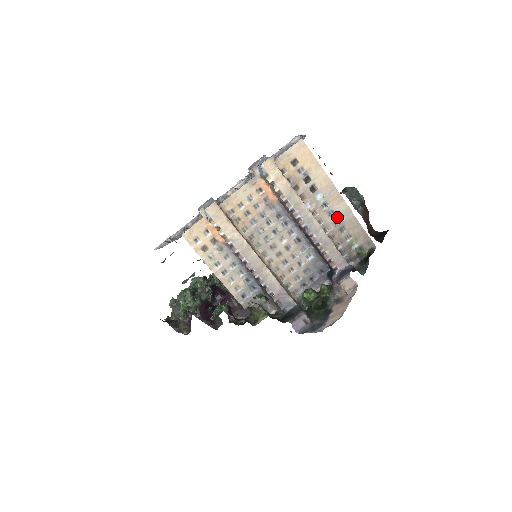
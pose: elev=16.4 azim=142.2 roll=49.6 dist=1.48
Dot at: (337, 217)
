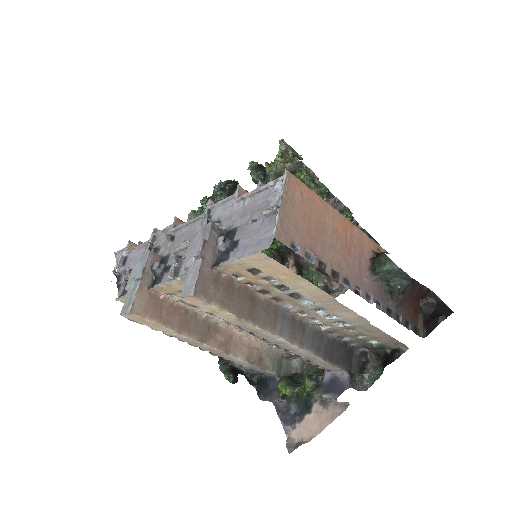
Dot at: (341, 320)
